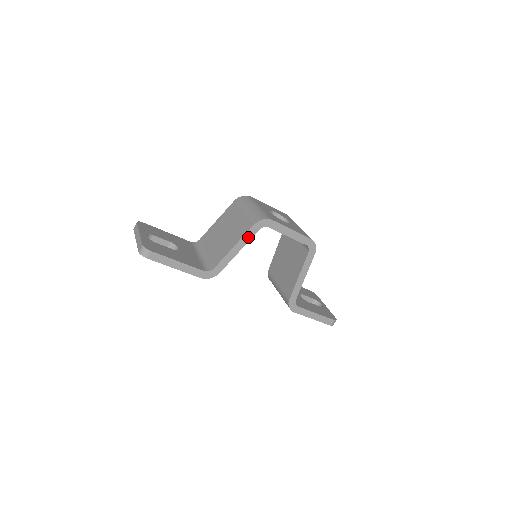
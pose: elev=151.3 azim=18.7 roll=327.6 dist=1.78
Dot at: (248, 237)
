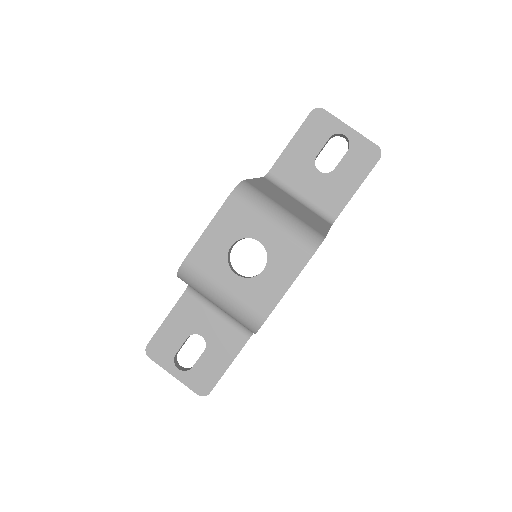
Dot at: occluded
